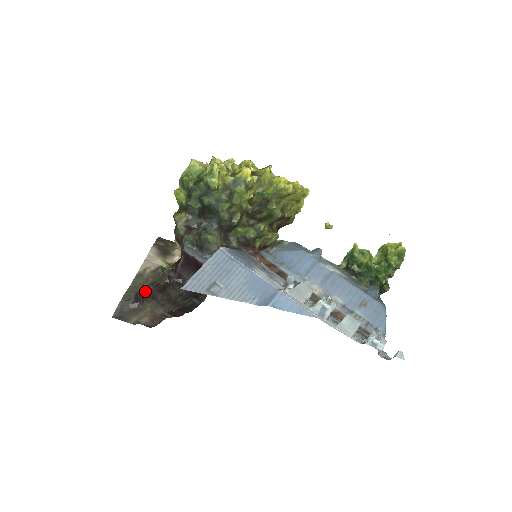
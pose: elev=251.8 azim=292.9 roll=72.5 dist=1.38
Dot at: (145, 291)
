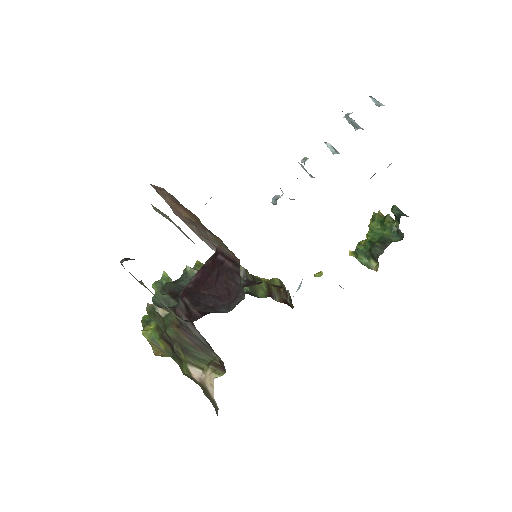
Dot at: occluded
